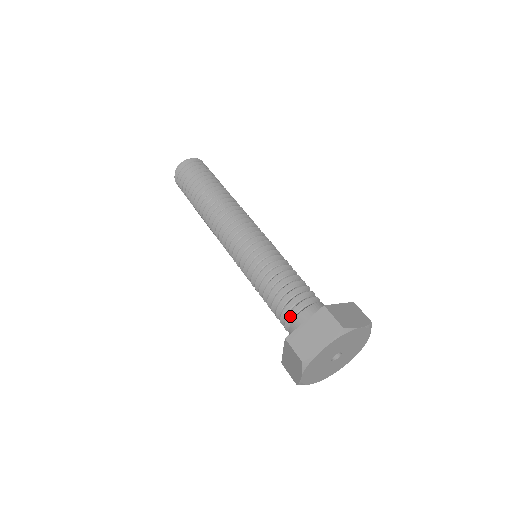
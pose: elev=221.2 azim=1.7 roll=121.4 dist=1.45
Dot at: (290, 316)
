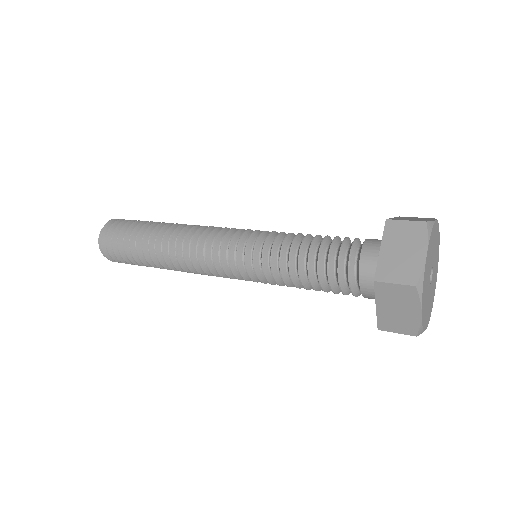
Dot at: (351, 269)
